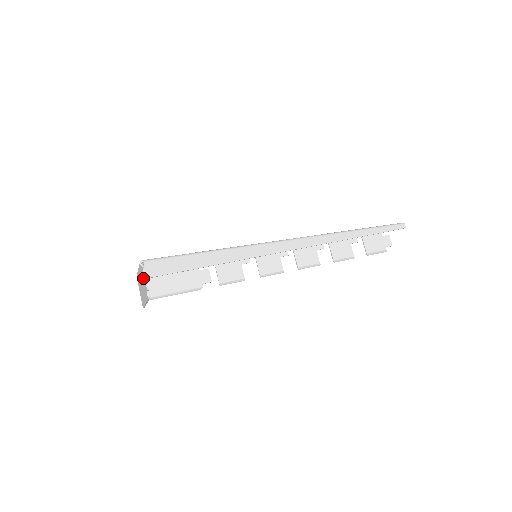
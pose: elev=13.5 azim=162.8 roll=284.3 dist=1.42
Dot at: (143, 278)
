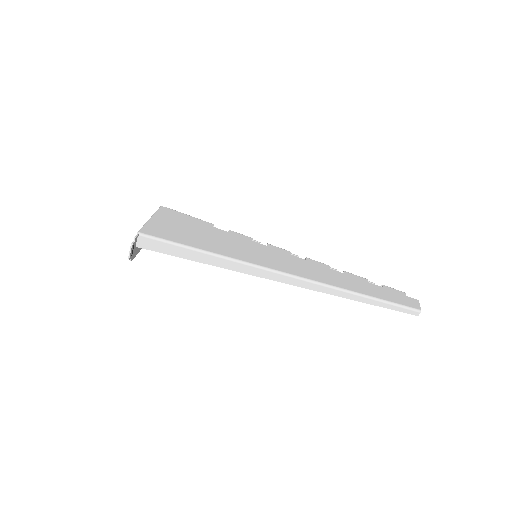
Dot at: (134, 245)
